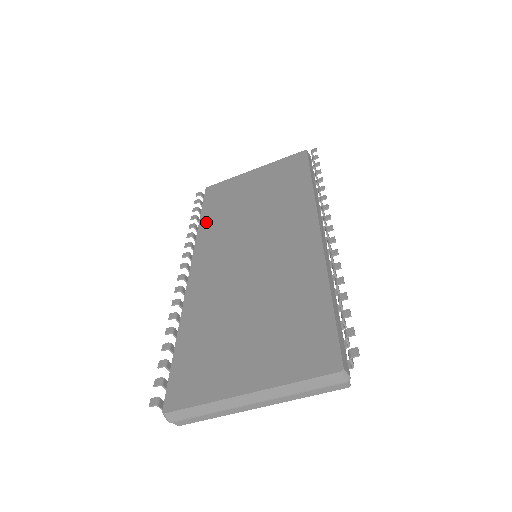
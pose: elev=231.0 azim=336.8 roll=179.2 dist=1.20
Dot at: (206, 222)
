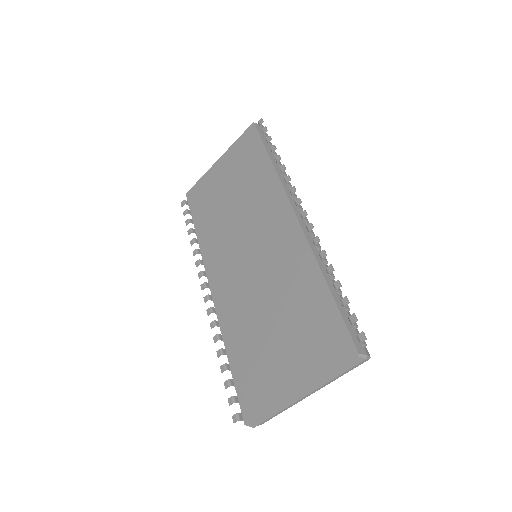
Dot at: (202, 234)
